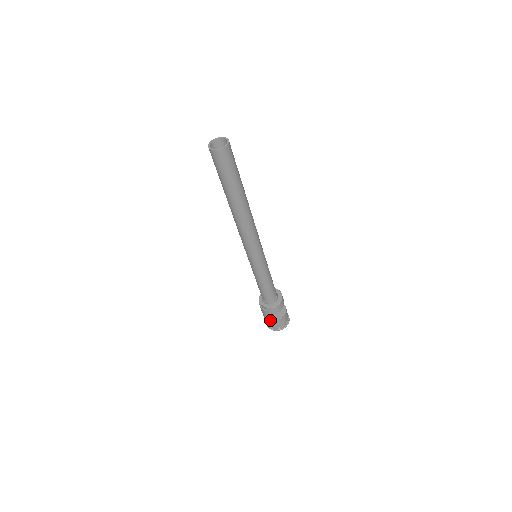
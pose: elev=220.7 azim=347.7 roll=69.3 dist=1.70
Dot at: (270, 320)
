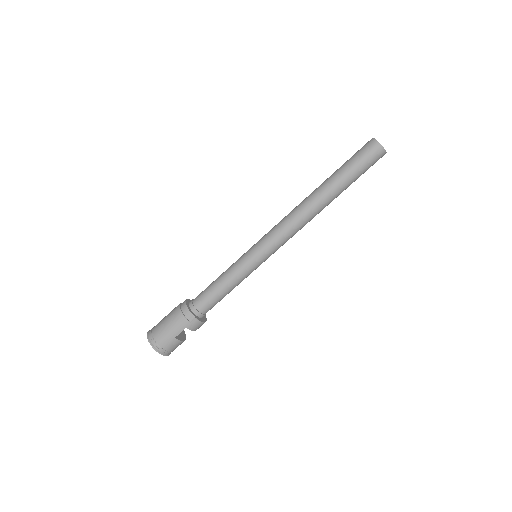
Dot at: (175, 336)
